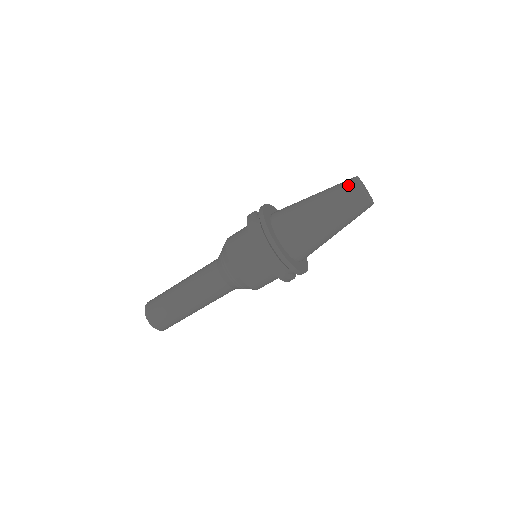
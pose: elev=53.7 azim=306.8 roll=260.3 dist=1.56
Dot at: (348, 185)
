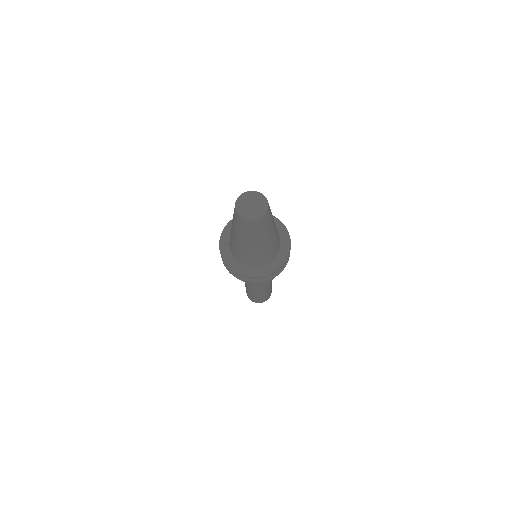
Dot at: (235, 216)
